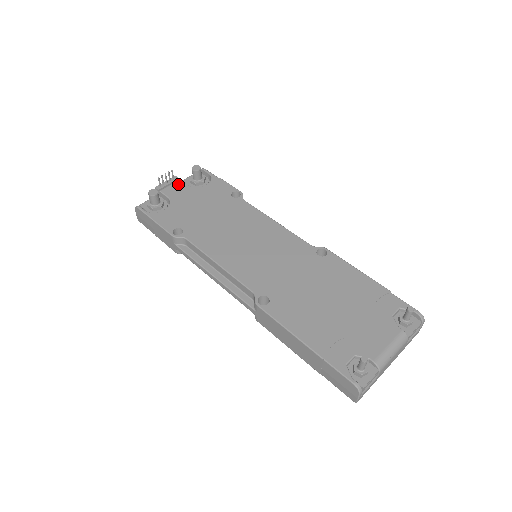
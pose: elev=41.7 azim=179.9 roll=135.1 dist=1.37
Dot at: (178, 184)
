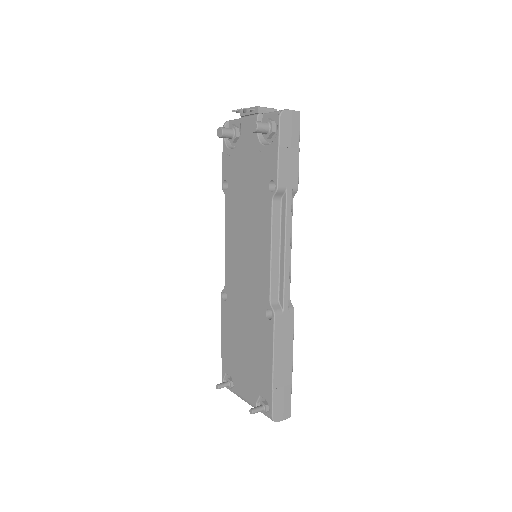
Dot at: occluded
